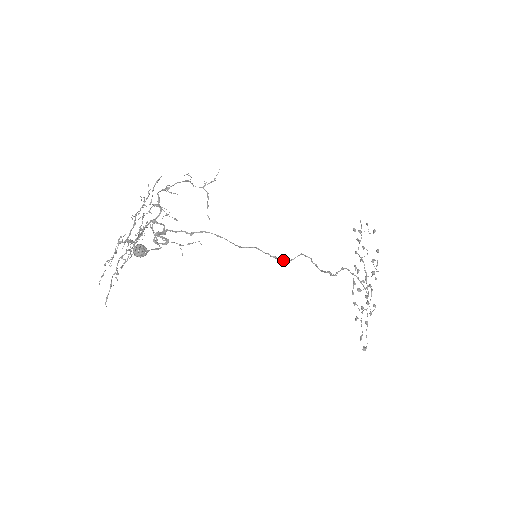
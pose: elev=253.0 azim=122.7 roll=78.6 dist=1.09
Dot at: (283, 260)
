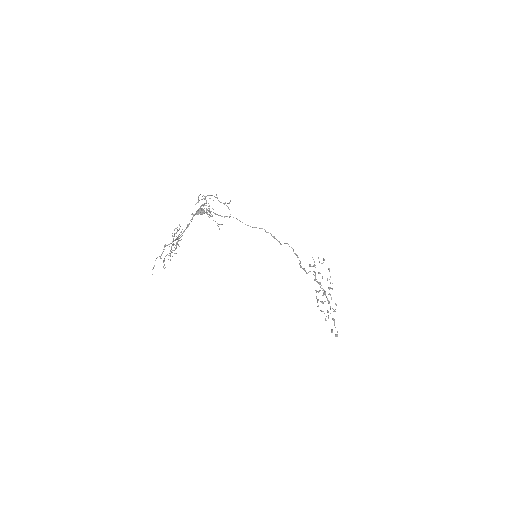
Dot at: (278, 241)
